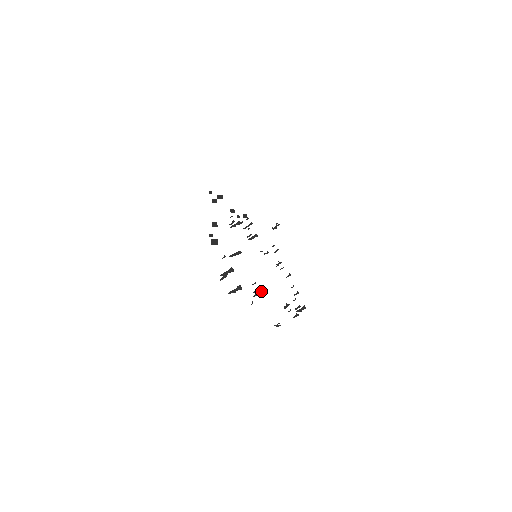
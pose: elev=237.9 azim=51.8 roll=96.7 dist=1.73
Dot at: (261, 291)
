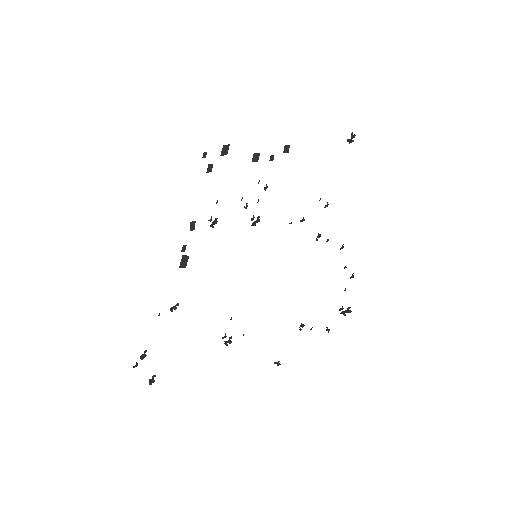
Dot at: (227, 341)
